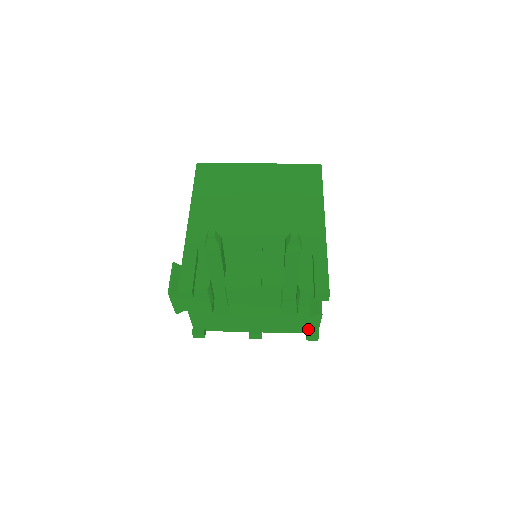
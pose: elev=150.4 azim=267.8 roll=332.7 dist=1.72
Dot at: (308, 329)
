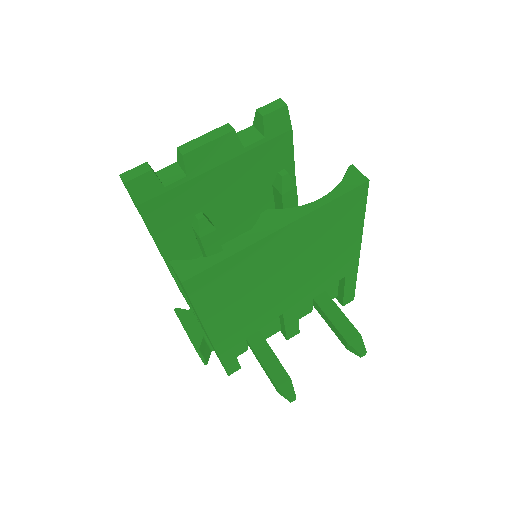
Dot at: occluded
